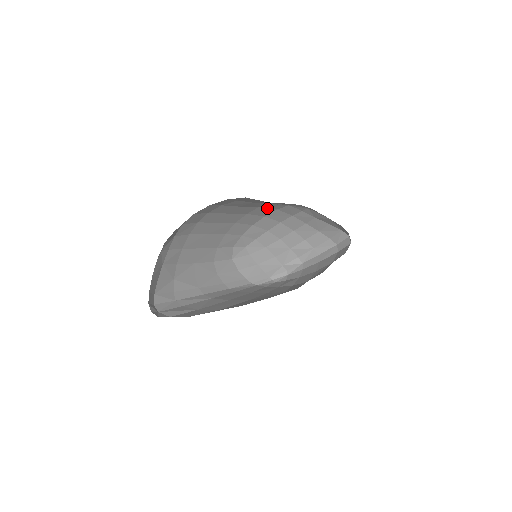
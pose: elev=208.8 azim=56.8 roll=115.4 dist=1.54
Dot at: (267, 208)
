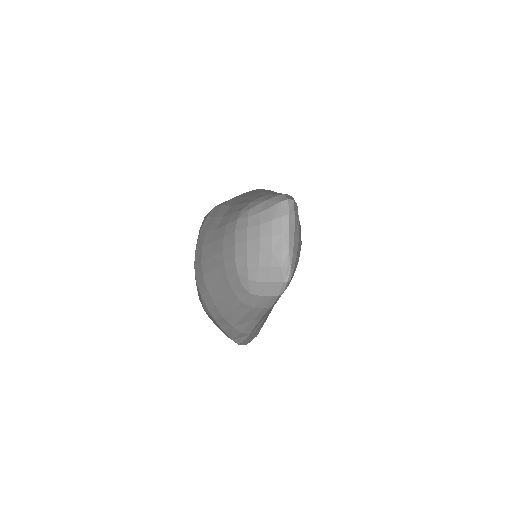
Dot at: (229, 235)
